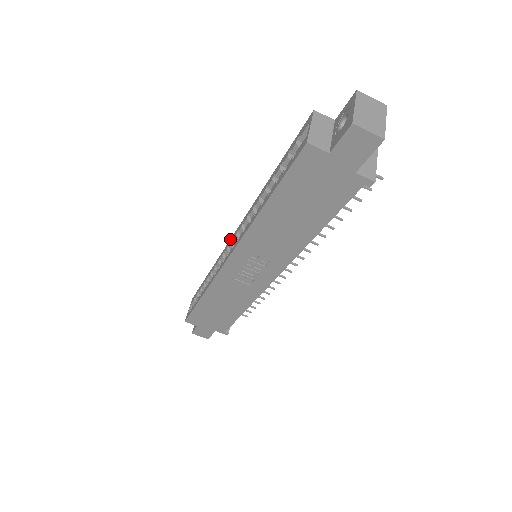
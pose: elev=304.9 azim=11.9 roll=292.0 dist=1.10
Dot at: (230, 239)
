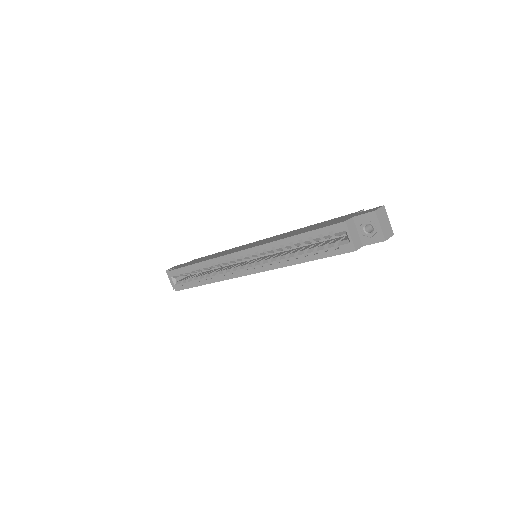
Dot at: (233, 253)
